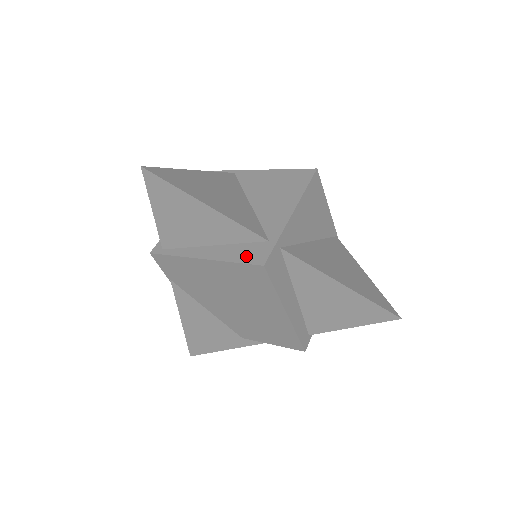
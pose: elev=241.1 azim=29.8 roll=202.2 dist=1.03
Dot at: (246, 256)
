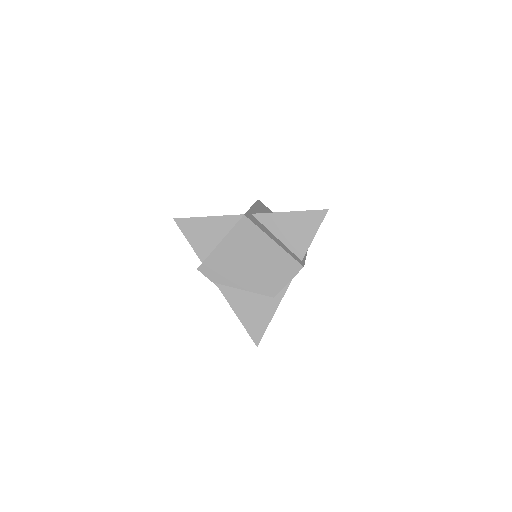
Dot at: (237, 223)
